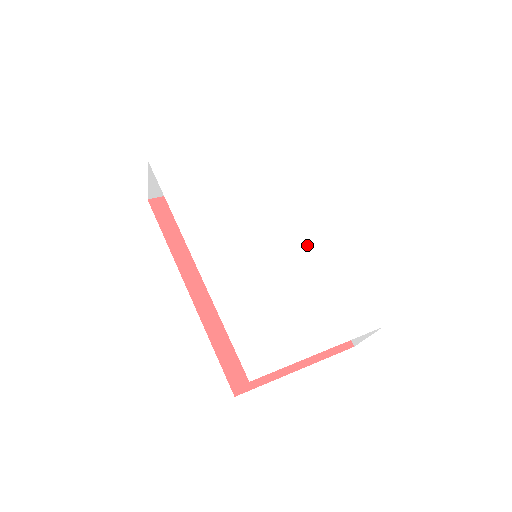
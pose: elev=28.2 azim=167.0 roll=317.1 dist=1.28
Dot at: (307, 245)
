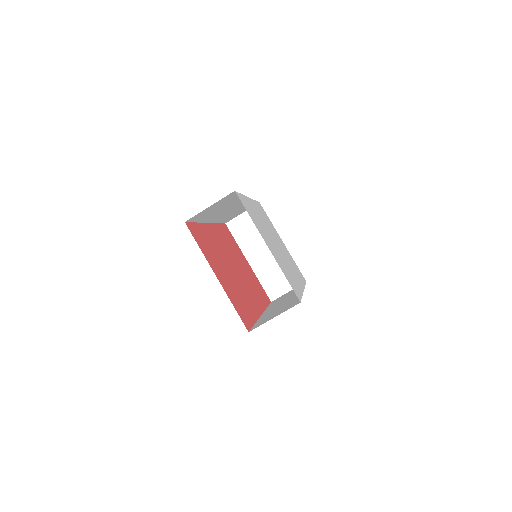
Dot at: (291, 270)
